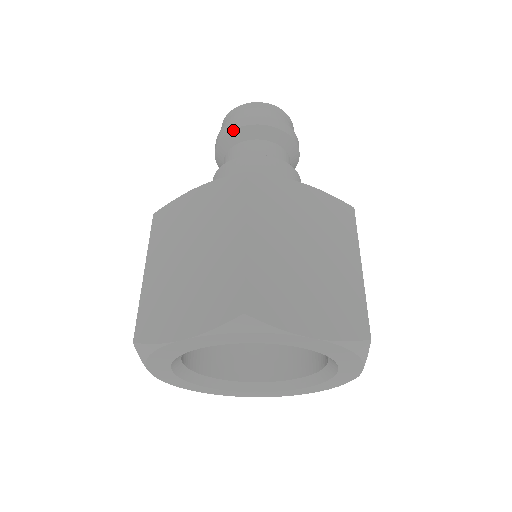
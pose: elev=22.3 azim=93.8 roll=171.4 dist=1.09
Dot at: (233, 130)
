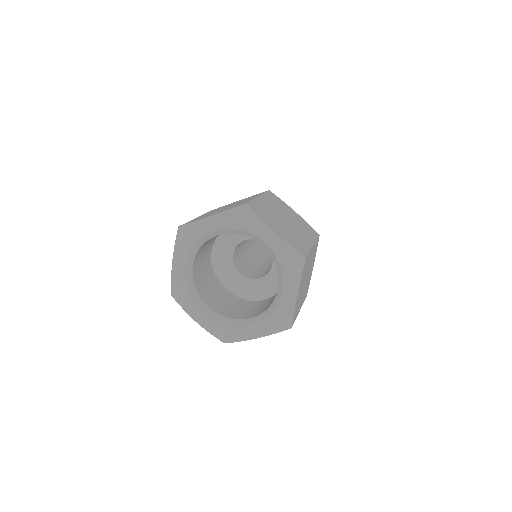
Dot at: occluded
